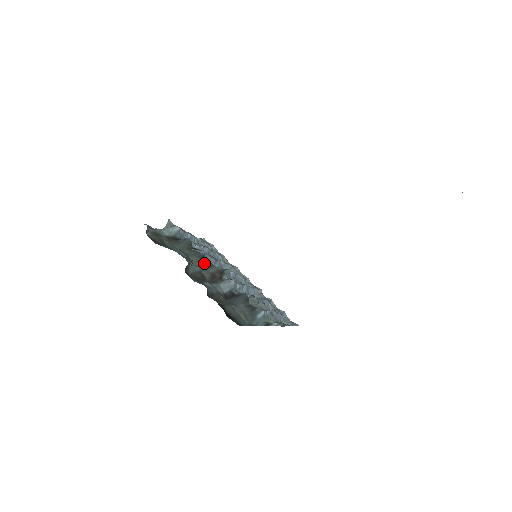
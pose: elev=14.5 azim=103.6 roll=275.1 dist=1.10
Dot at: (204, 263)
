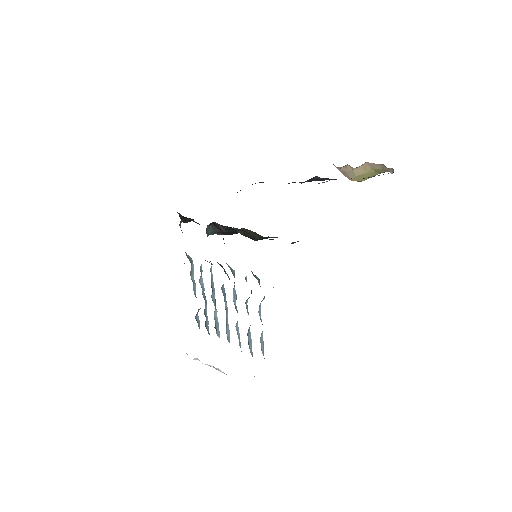
Dot at: occluded
